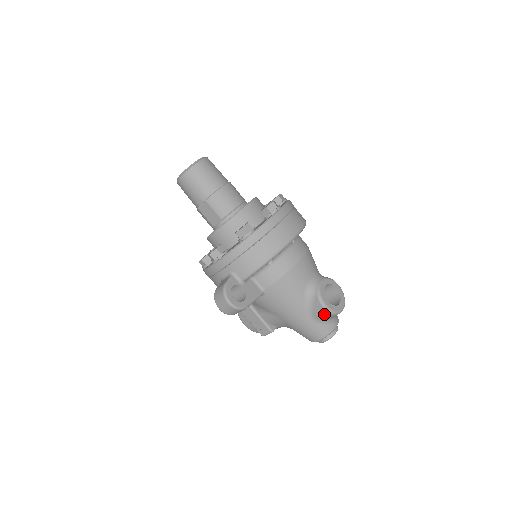
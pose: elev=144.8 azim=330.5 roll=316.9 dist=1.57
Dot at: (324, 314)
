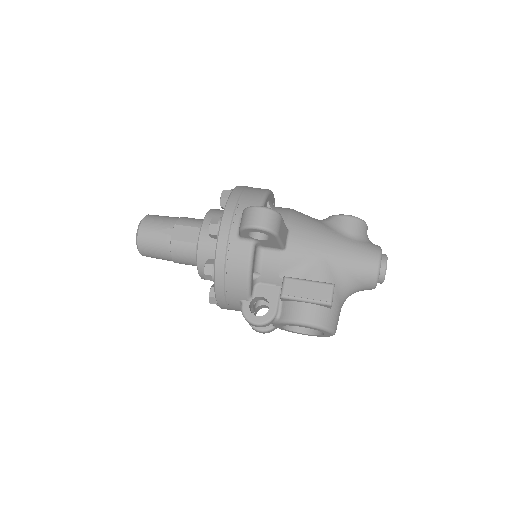
Dot at: (355, 224)
